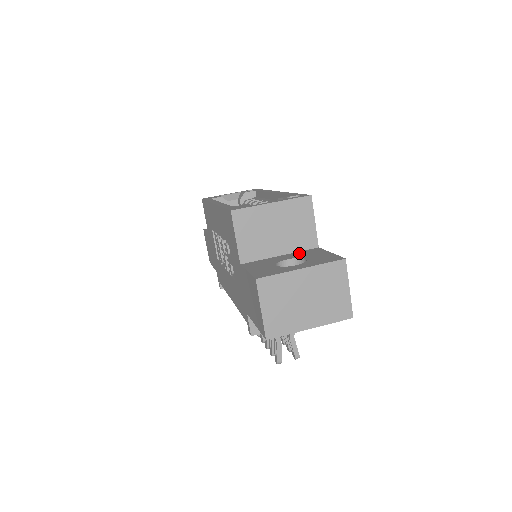
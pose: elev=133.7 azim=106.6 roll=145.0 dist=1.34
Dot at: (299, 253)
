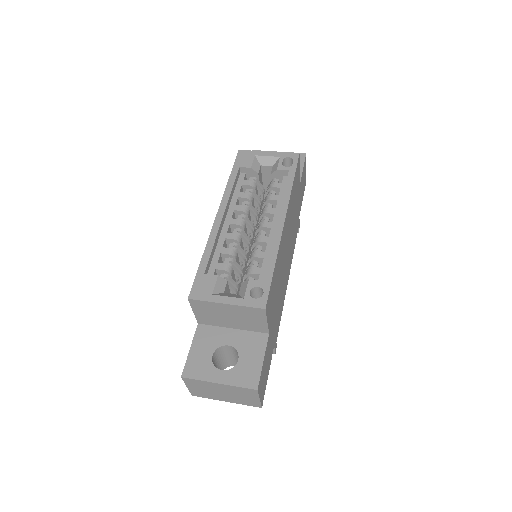
Dot at: (246, 337)
